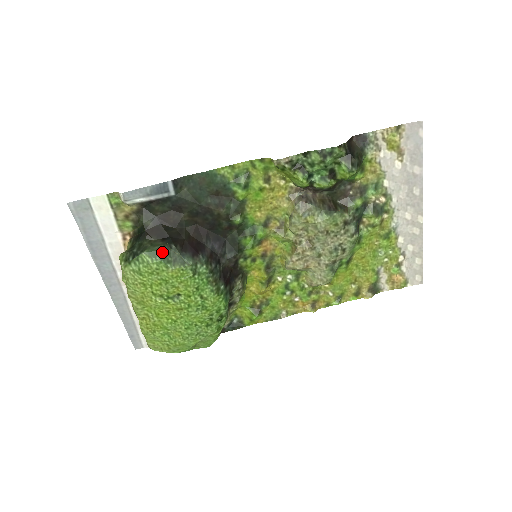
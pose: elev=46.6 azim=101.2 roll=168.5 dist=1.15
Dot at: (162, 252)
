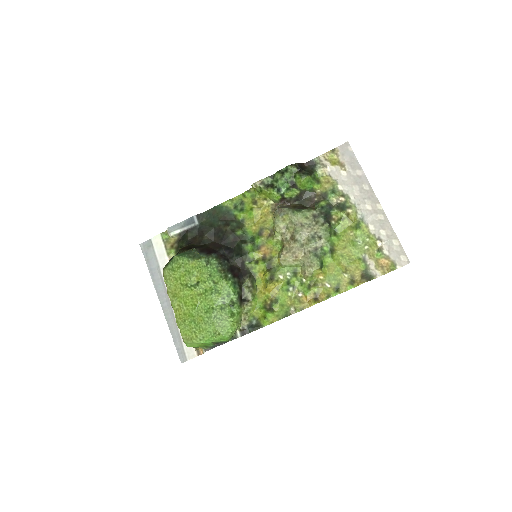
Dot at: (186, 253)
